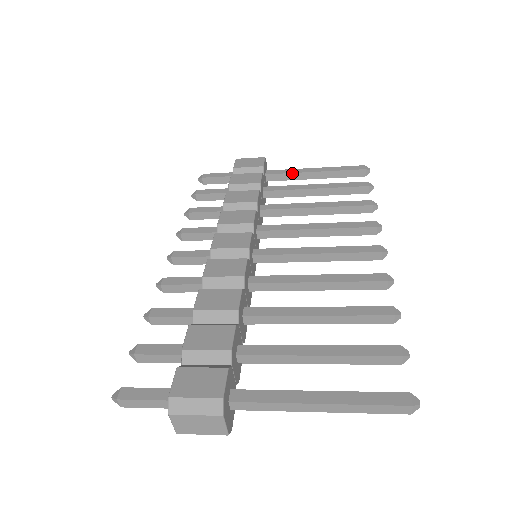
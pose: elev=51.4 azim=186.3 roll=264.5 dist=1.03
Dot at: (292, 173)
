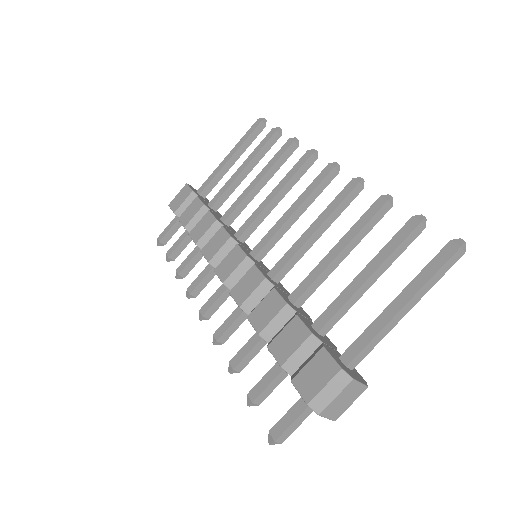
Dot at: (216, 175)
